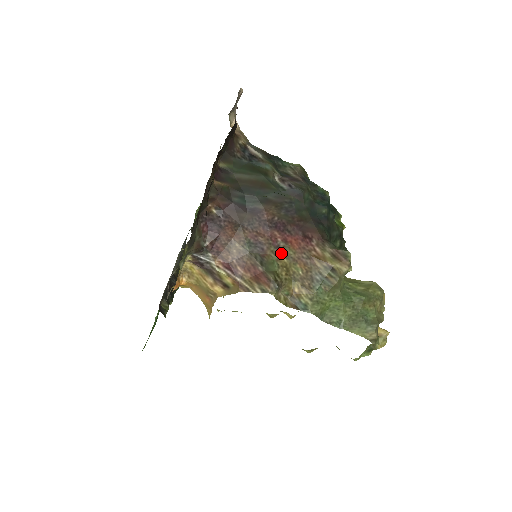
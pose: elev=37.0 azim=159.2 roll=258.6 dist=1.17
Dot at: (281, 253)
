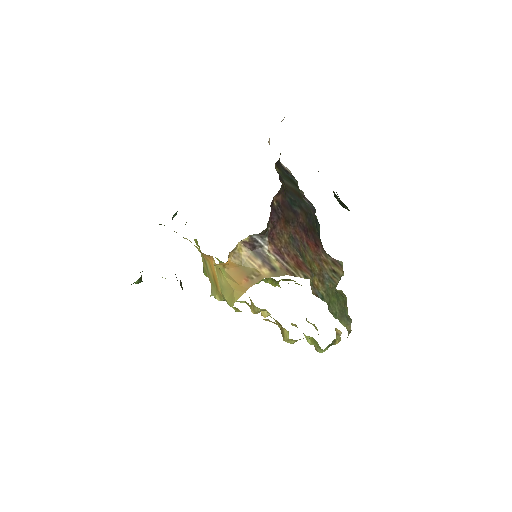
Dot at: (306, 251)
